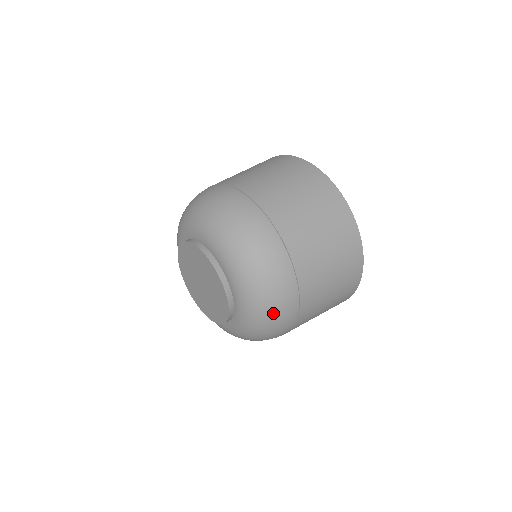
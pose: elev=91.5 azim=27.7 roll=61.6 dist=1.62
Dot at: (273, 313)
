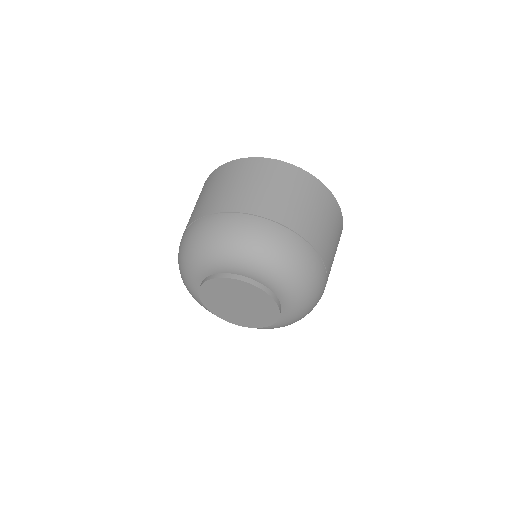
Dot at: (310, 279)
